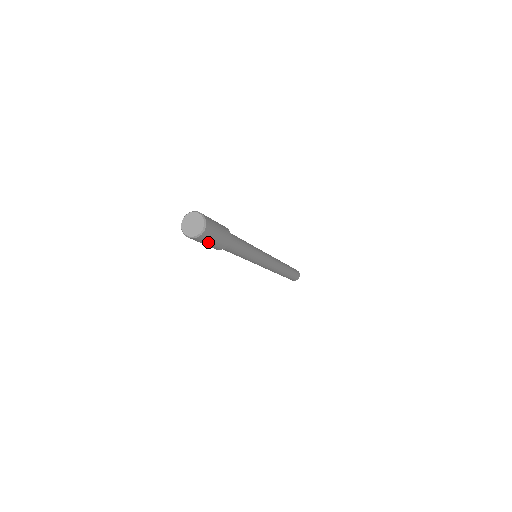
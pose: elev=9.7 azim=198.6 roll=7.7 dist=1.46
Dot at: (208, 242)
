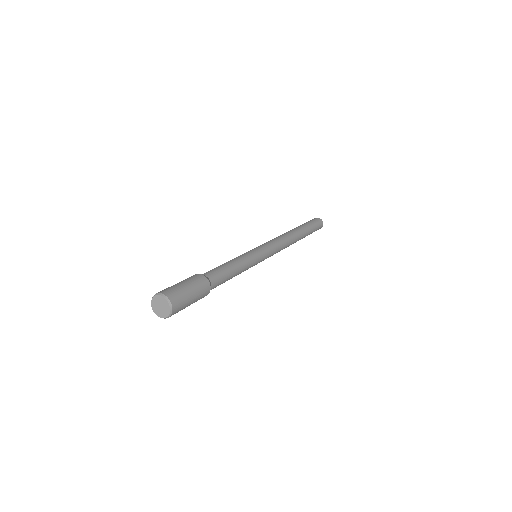
Dot at: occluded
